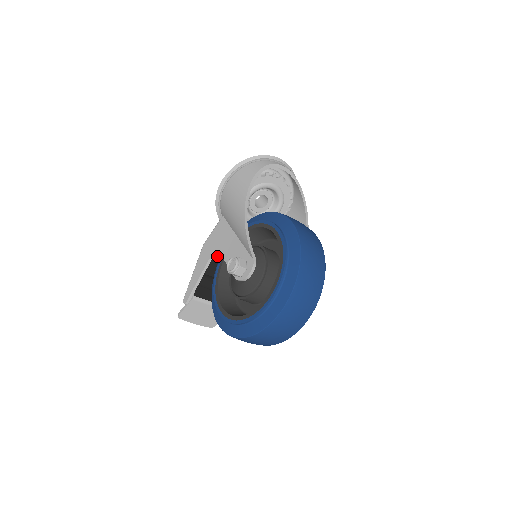
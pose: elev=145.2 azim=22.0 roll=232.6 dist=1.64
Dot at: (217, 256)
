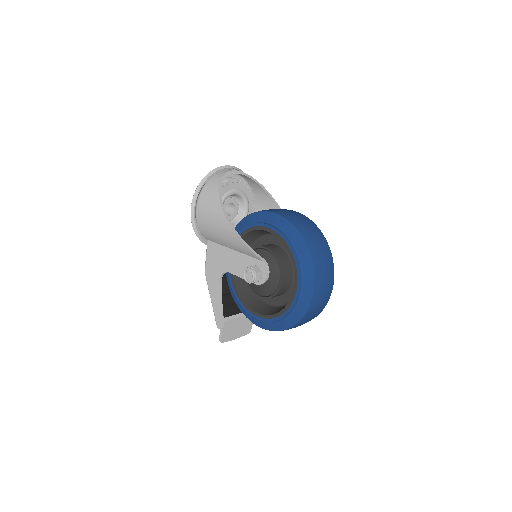
Dot at: occluded
